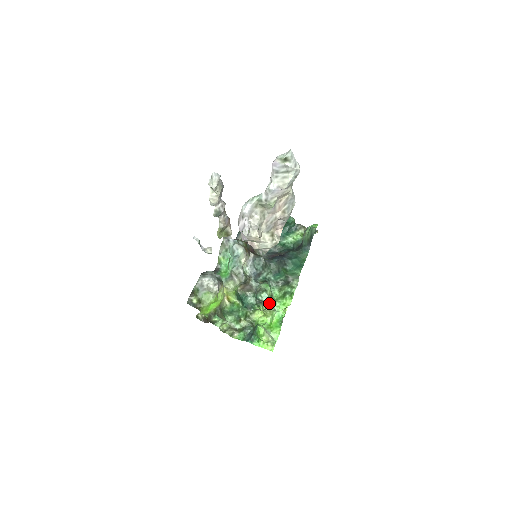
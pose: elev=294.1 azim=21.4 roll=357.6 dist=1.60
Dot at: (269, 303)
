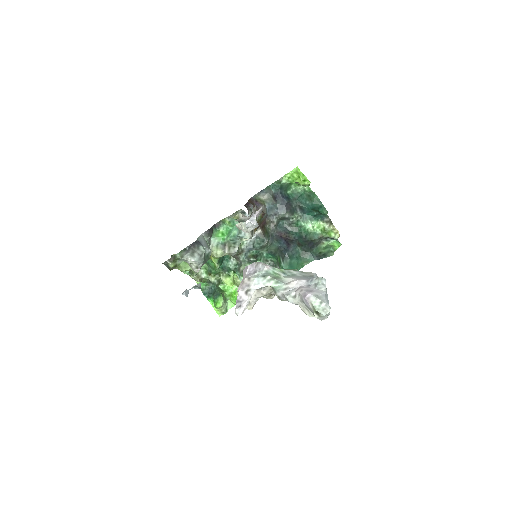
Dot at: occluded
